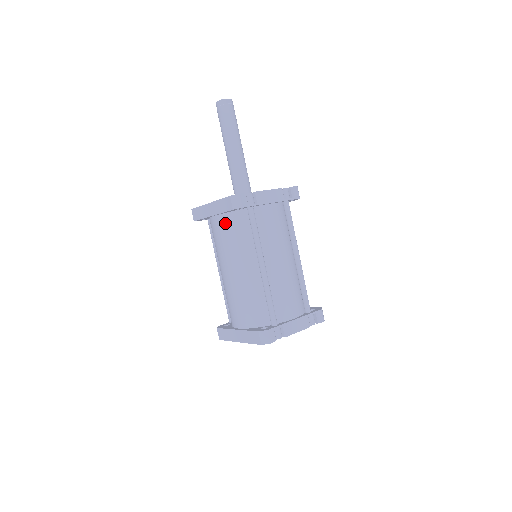
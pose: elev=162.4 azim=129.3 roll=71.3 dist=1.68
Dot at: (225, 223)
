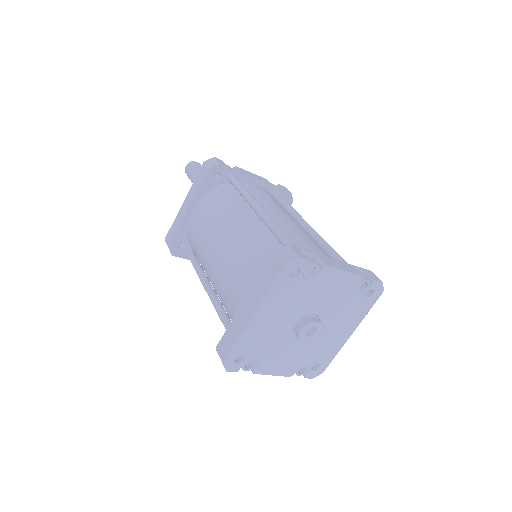
Dot at: (204, 204)
